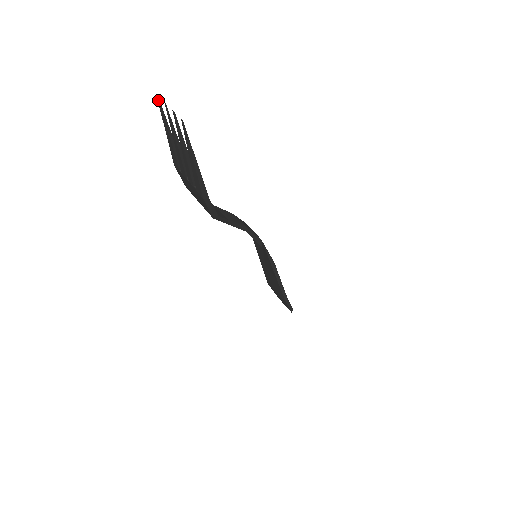
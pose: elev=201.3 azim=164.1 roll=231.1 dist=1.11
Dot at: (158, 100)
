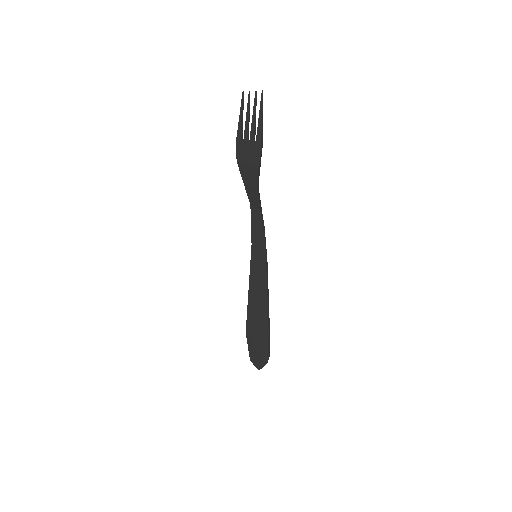
Dot at: (243, 95)
